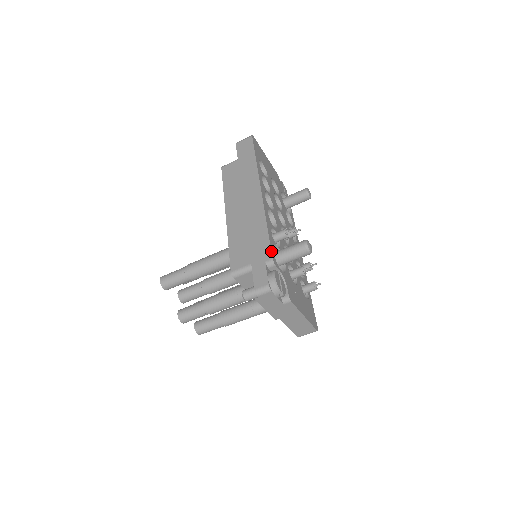
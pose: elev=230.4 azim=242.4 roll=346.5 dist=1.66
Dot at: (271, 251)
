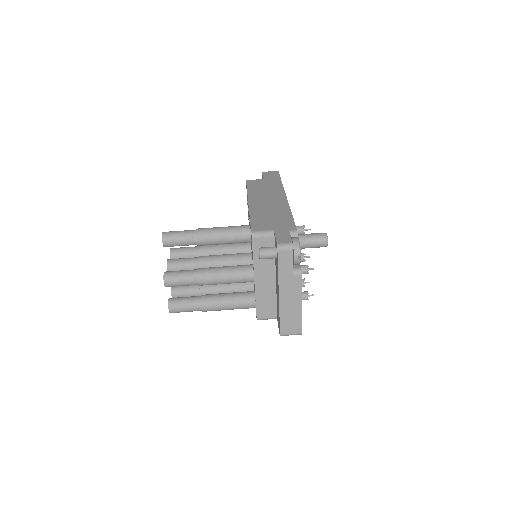
Dot at: occluded
